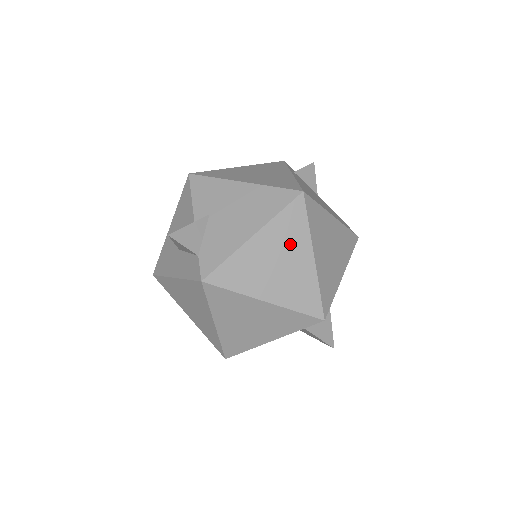
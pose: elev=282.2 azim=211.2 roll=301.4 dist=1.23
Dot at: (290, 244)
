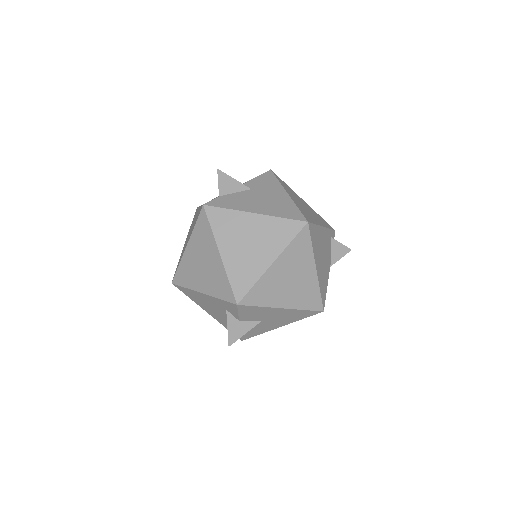
Dot at: (268, 240)
